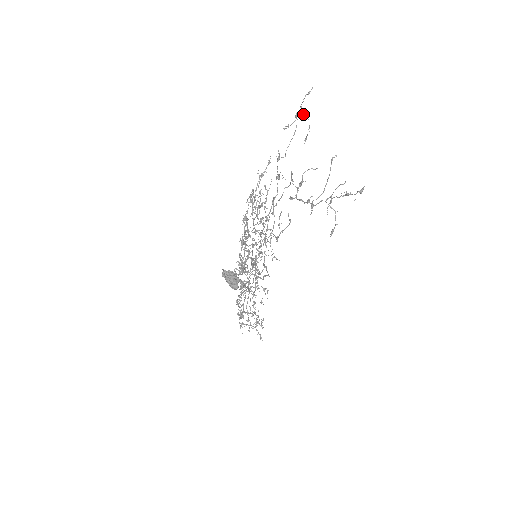
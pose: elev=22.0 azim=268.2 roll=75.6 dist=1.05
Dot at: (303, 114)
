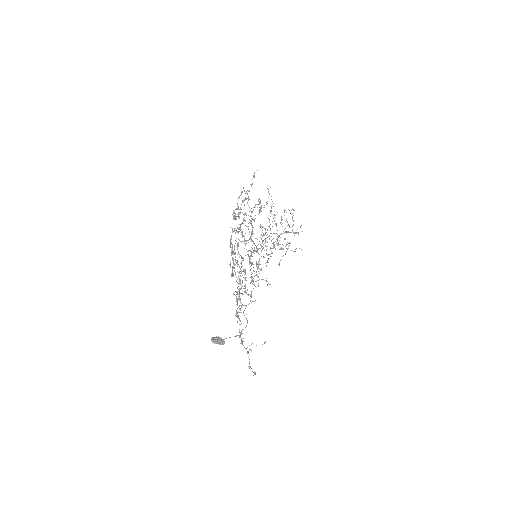
Dot at: occluded
